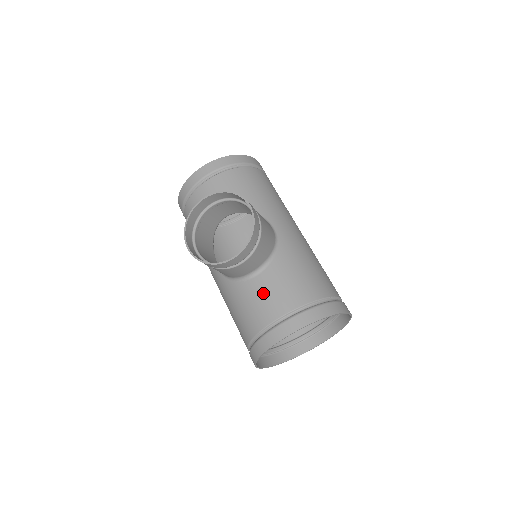
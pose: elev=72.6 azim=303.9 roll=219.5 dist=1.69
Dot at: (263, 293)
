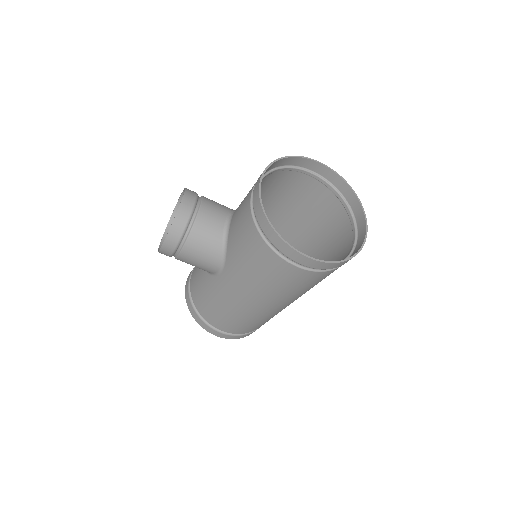
Dot at: (238, 212)
